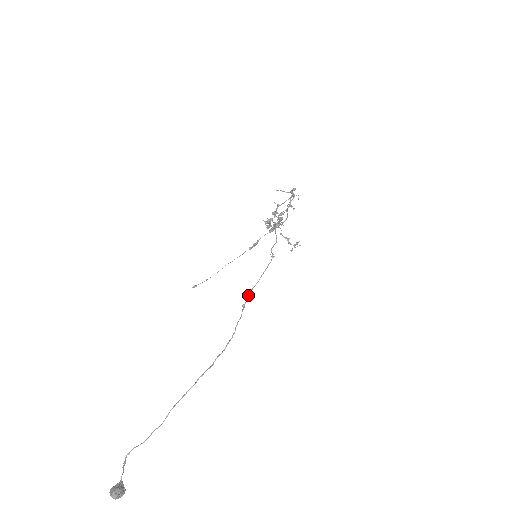
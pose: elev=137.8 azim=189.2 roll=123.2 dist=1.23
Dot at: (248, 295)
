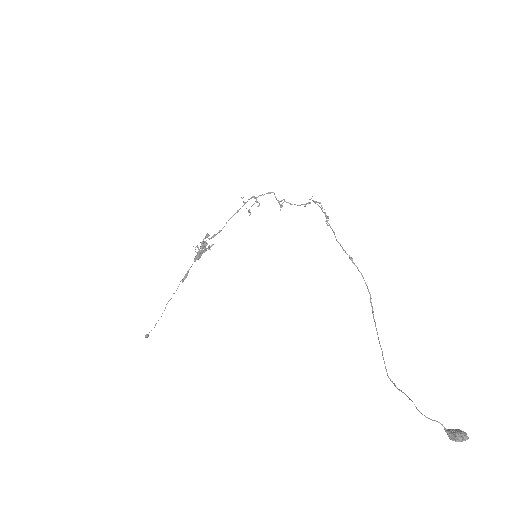
Dot at: (345, 251)
